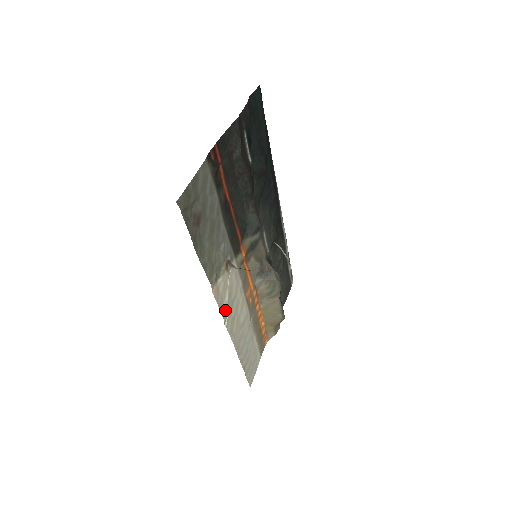
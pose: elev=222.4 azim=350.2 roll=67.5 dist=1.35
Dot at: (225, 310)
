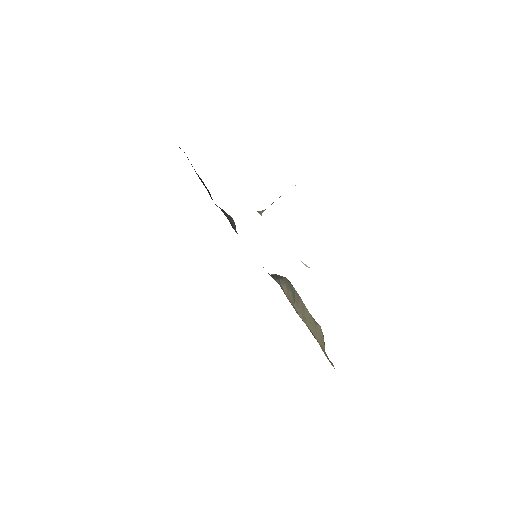
Dot at: occluded
